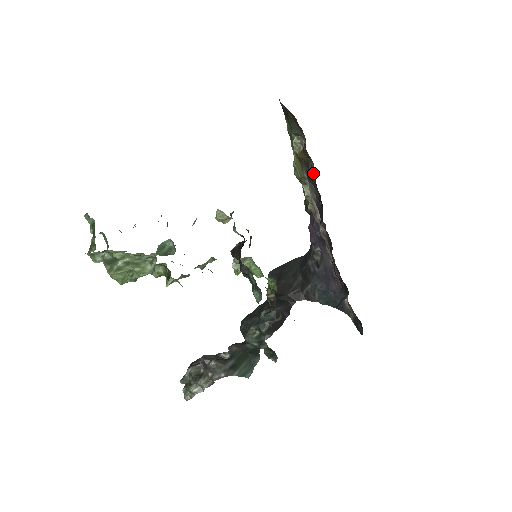
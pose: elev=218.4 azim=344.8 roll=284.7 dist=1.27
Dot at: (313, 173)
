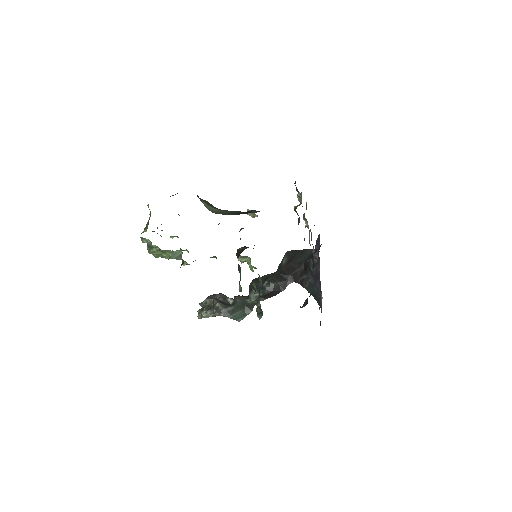
Dot at: occluded
